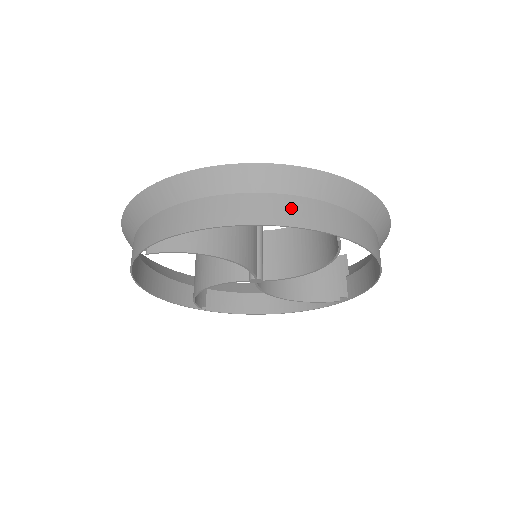
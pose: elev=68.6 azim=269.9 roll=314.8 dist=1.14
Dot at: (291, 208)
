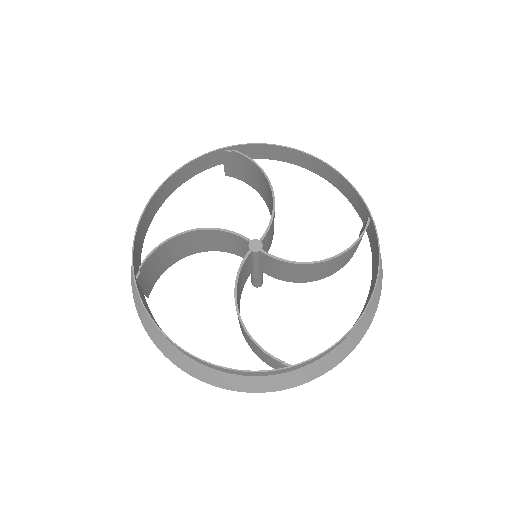
Dot at: (194, 169)
